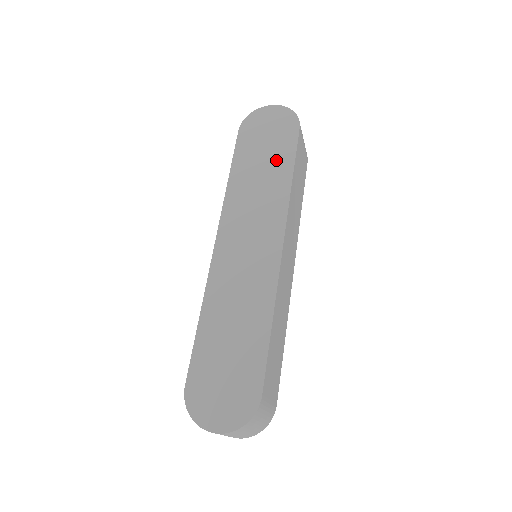
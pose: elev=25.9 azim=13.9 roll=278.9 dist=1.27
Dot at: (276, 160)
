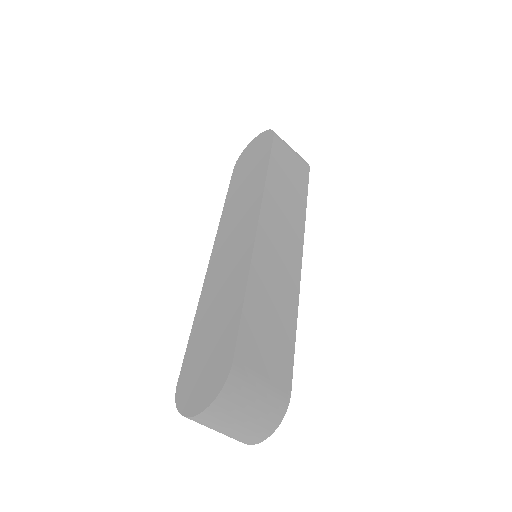
Dot at: (256, 169)
